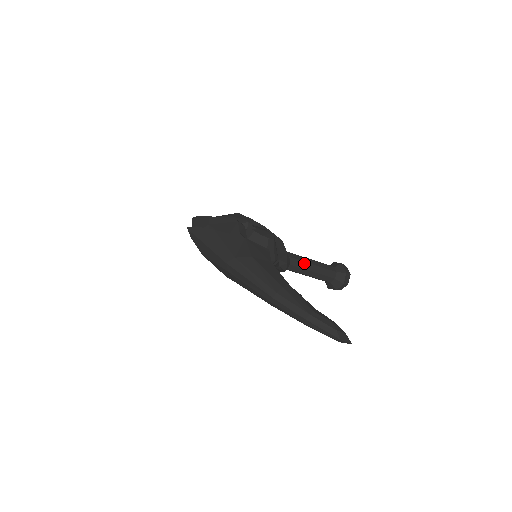
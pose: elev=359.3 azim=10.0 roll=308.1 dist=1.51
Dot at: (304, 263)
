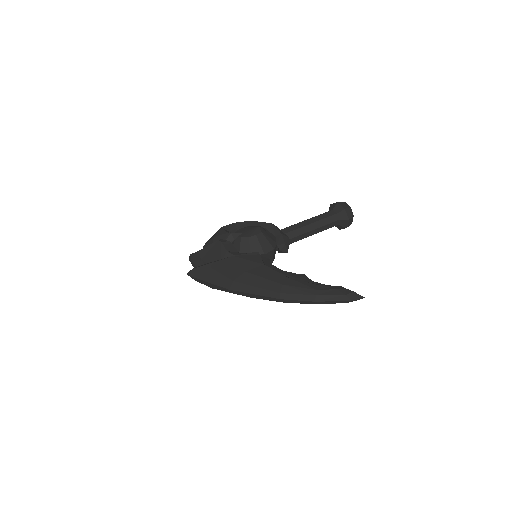
Dot at: (302, 228)
